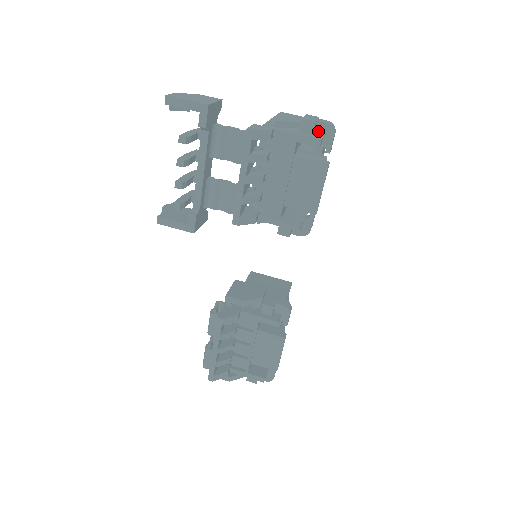
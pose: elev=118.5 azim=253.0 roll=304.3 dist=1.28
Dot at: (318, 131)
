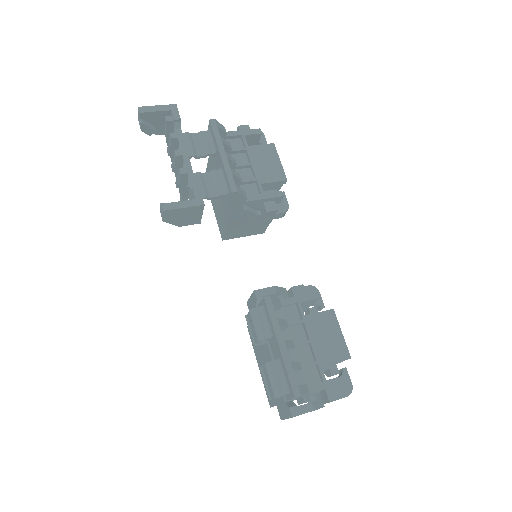
Dot at: occluded
